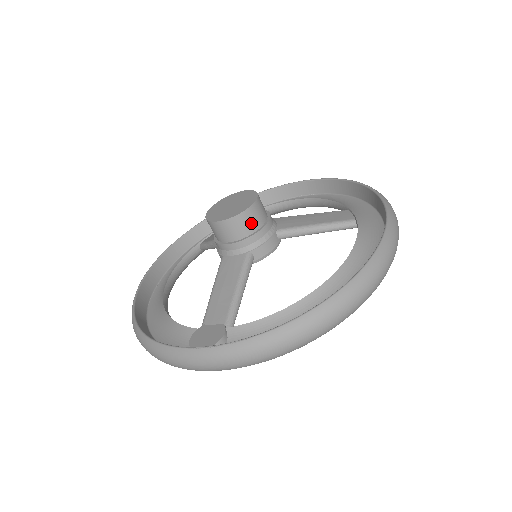
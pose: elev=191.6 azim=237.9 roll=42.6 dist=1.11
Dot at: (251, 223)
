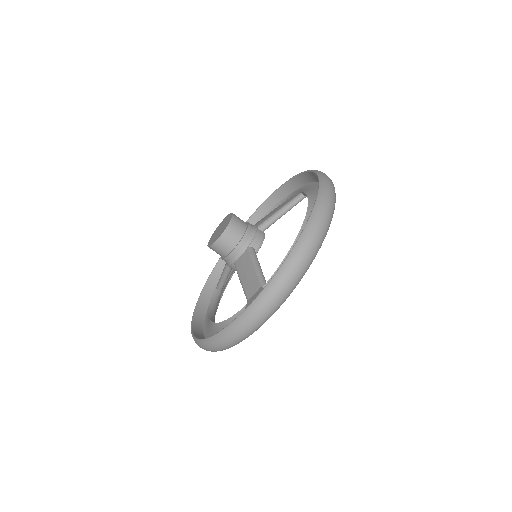
Dot at: (238, 228)
